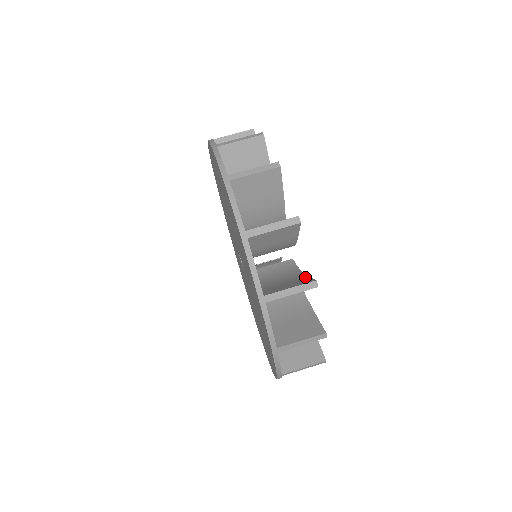
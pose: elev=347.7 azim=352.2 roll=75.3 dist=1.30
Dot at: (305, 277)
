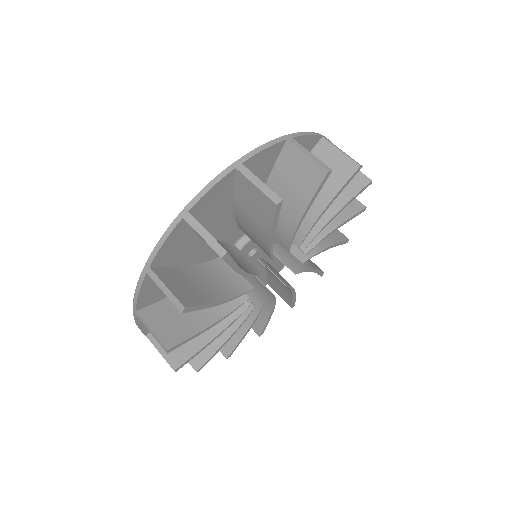
Dot at: (195, 331)
